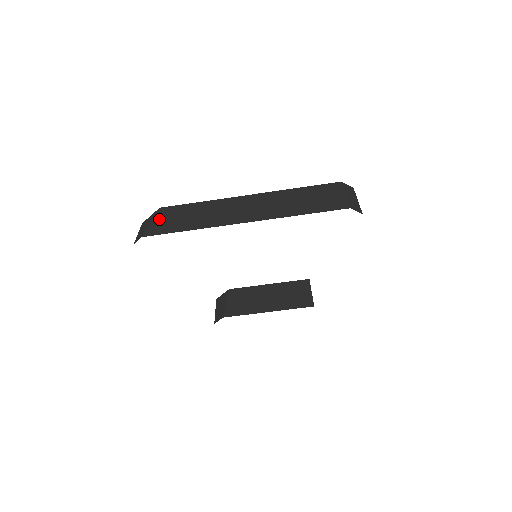
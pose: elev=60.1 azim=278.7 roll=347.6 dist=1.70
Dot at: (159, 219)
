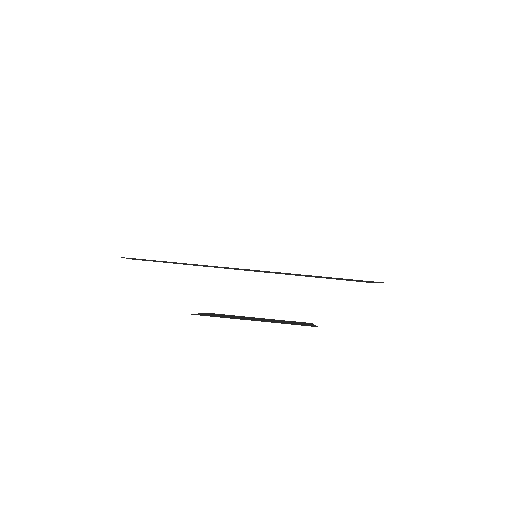
Dot at: occluded
